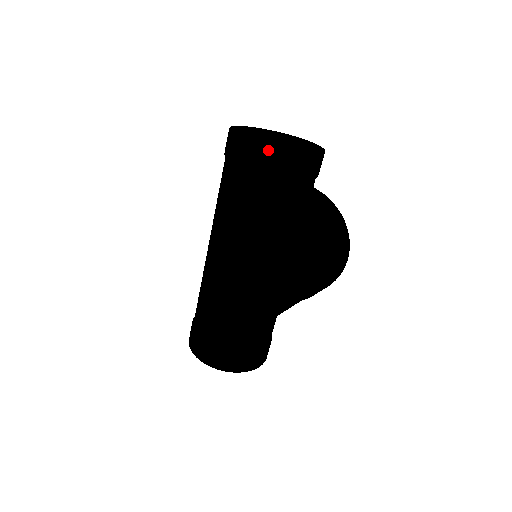
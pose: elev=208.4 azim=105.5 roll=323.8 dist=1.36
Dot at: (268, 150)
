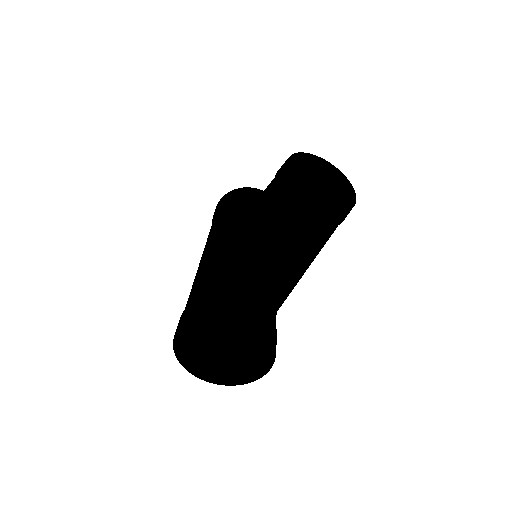
Dot at: occluded
